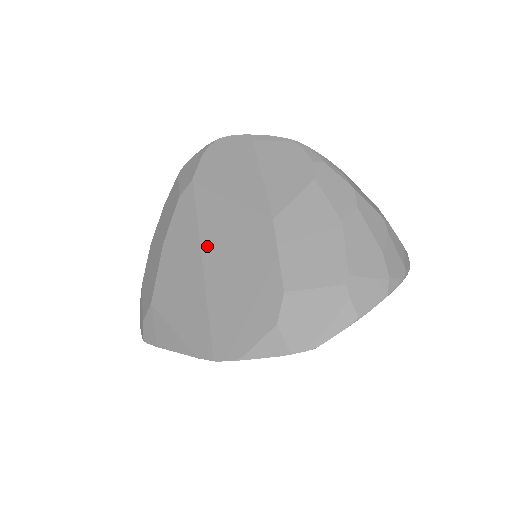
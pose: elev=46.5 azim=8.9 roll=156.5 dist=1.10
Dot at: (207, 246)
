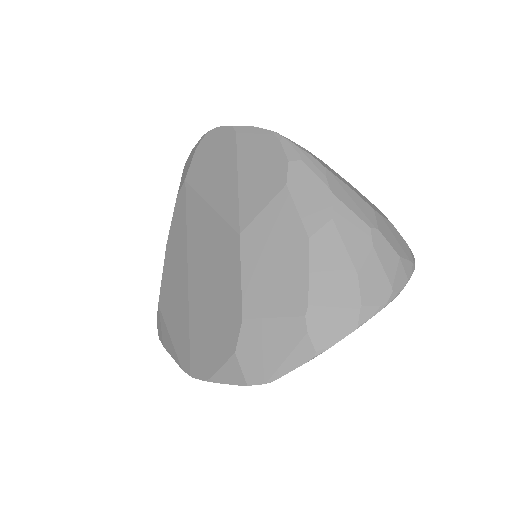
Dot at: (191, 255)
